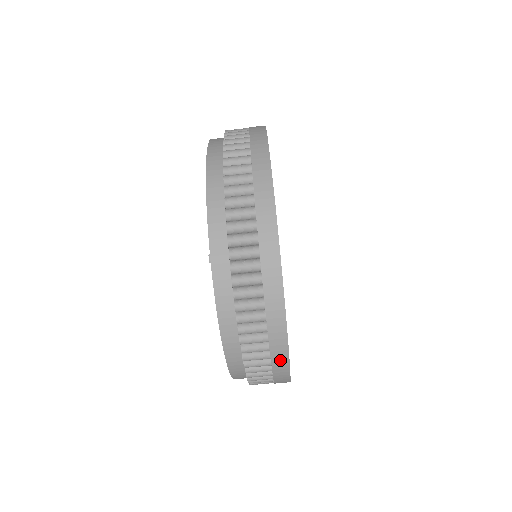
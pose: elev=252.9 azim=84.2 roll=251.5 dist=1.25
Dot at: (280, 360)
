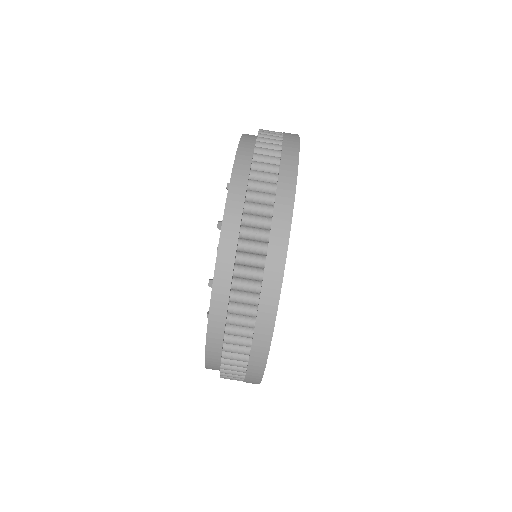
Dot at: occluded
